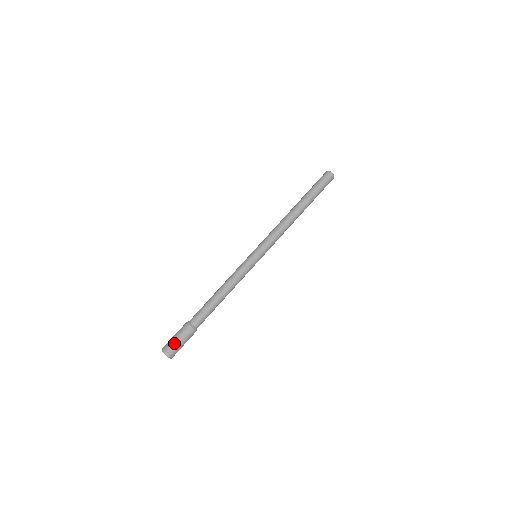
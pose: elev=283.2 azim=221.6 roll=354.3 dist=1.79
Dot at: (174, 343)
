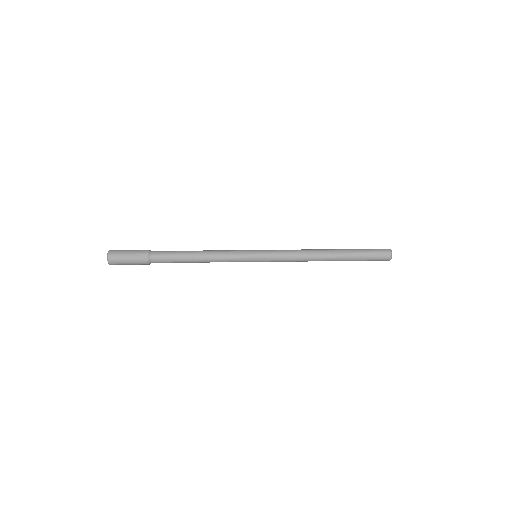
Dot at: (122, 256)
